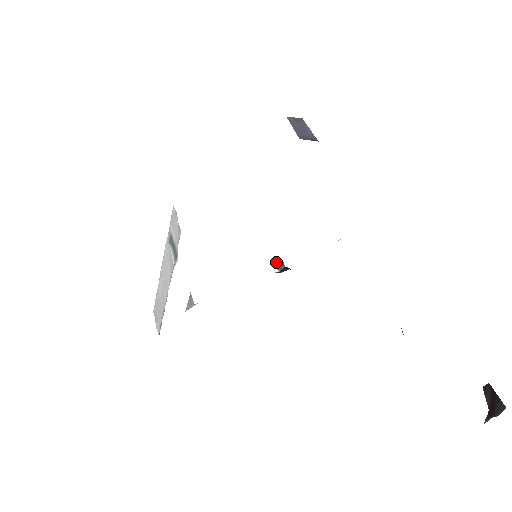
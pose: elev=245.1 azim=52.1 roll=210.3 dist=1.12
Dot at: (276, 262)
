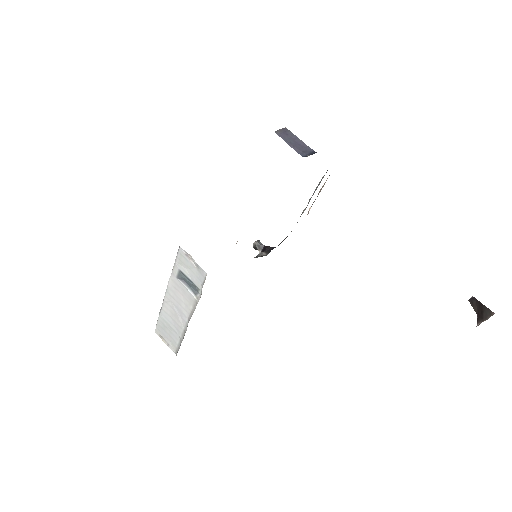
Dot at: (254, 244)
